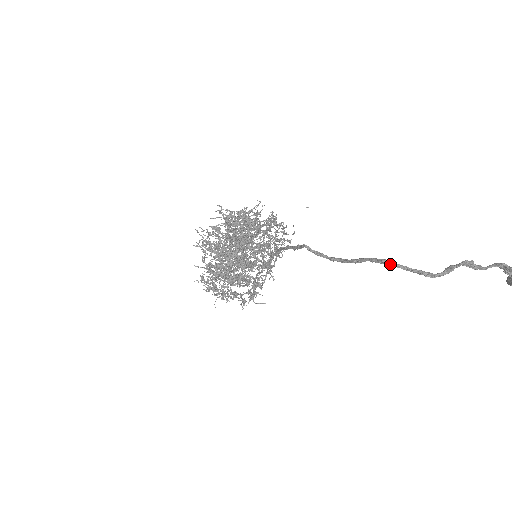
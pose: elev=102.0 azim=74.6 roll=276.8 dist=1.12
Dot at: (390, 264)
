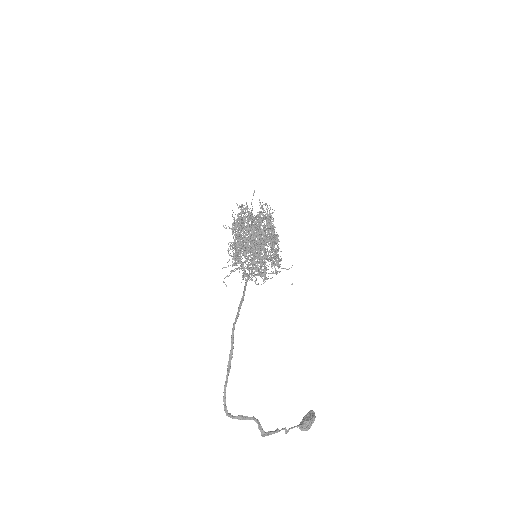
Dot at: (224, 393)
